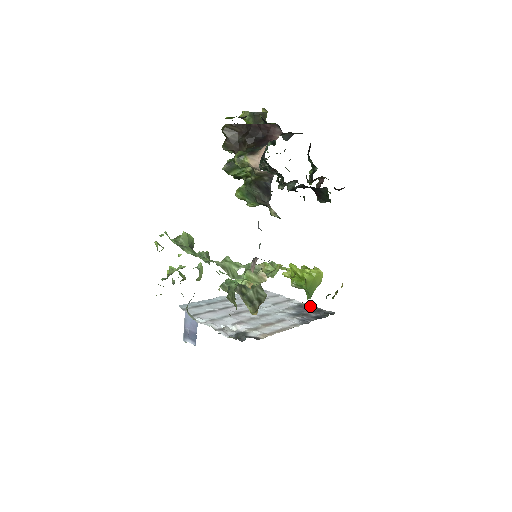
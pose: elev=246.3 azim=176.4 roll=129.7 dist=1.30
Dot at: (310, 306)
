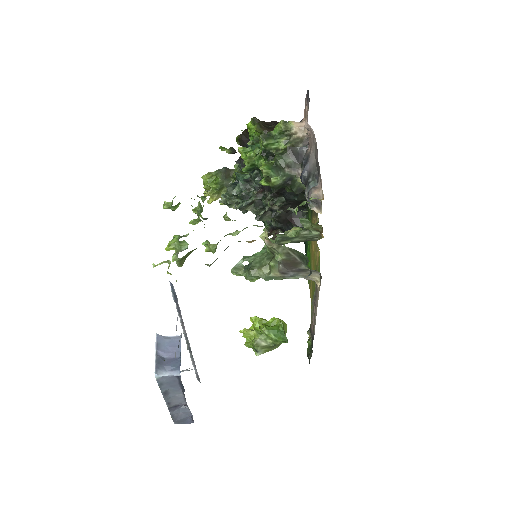
Dot at: occluded
